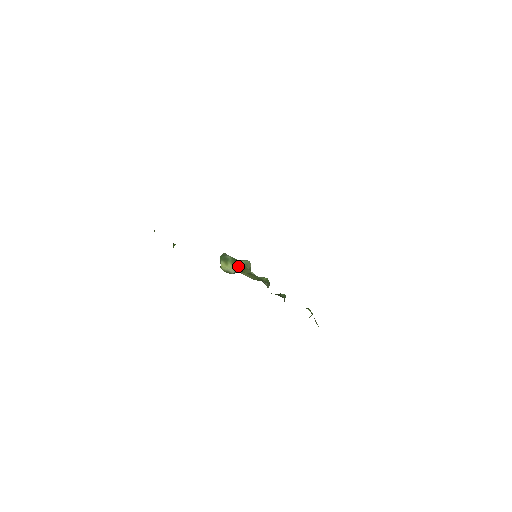
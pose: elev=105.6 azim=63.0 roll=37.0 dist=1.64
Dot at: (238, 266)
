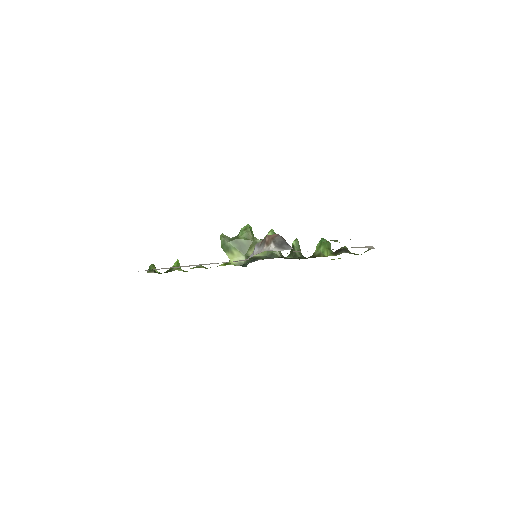
Dot at: (242, 247)
